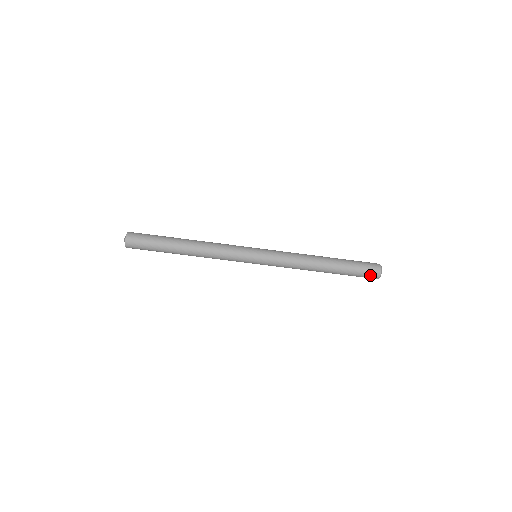
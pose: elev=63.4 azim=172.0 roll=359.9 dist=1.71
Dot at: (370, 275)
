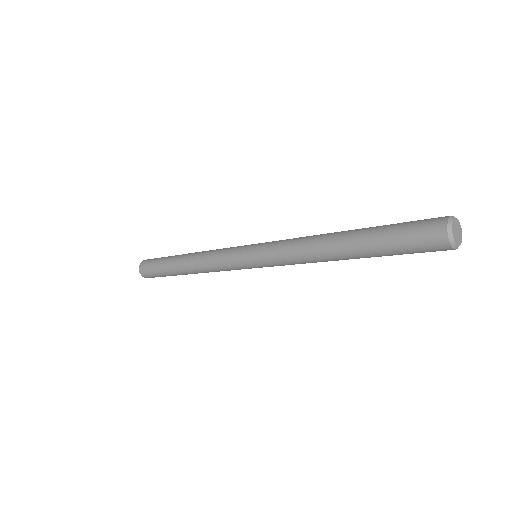
Dot at: (430, 248)
